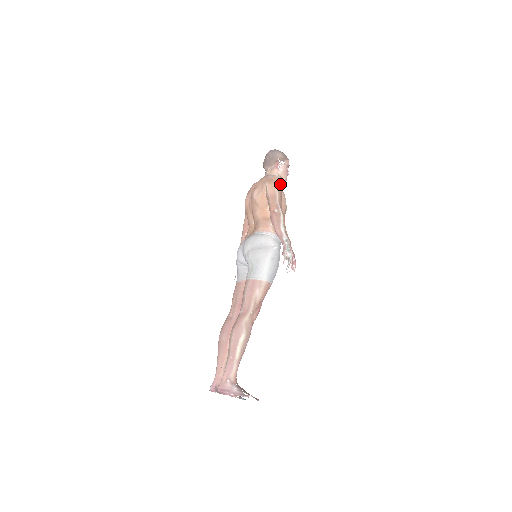
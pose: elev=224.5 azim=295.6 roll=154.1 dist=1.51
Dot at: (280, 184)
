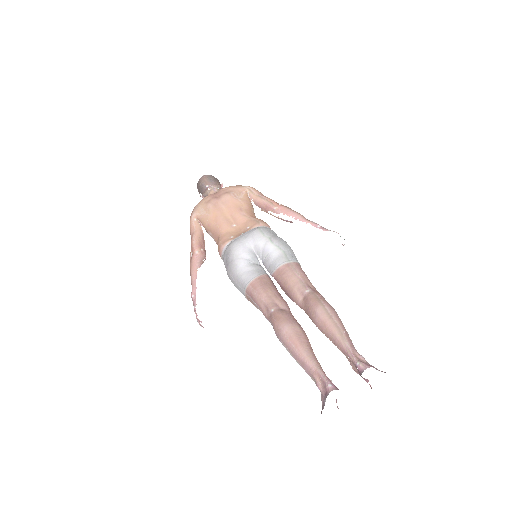
Dot at: occluded
